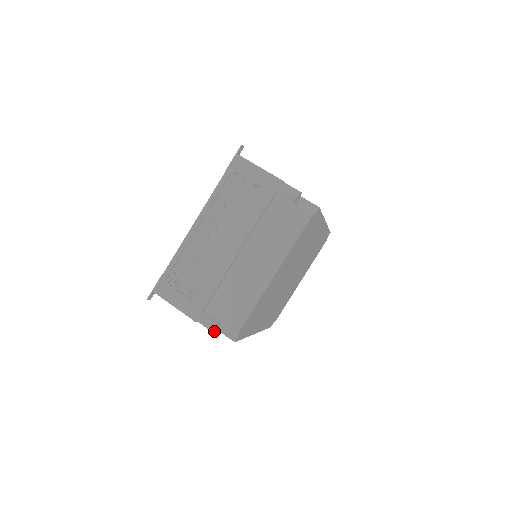
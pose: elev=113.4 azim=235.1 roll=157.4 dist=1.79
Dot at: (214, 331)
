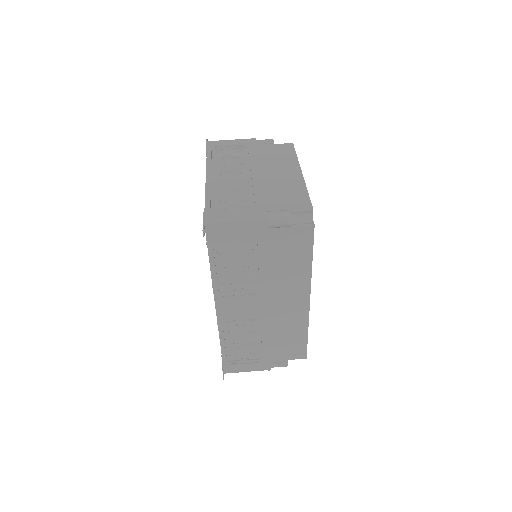
Dot at: (290, 221)
